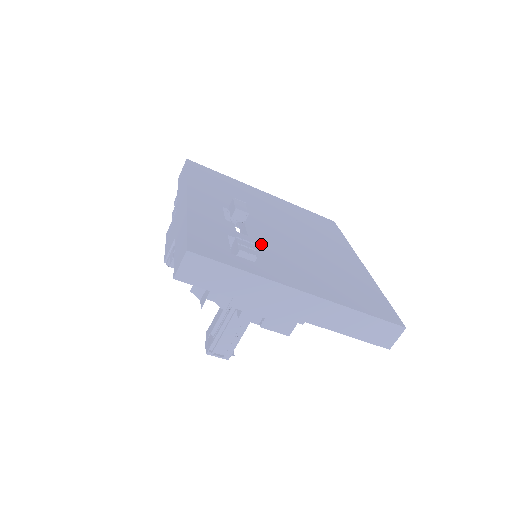
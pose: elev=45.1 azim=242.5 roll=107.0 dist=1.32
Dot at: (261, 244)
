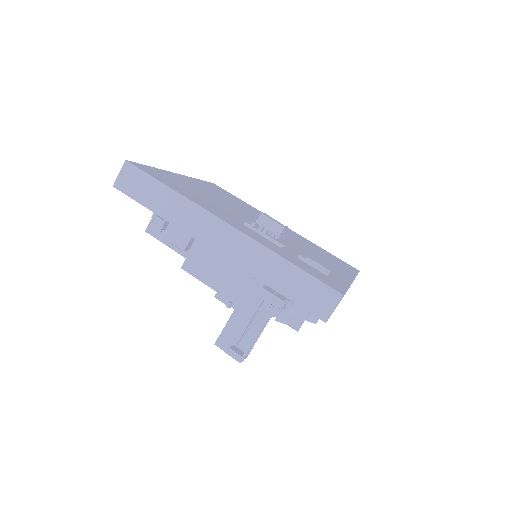
Dot at: (296, 250)
